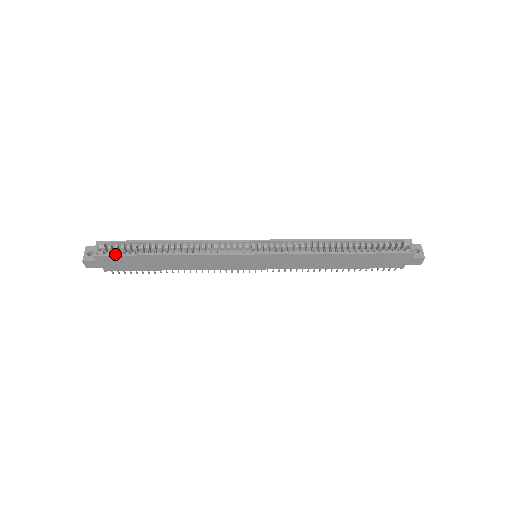
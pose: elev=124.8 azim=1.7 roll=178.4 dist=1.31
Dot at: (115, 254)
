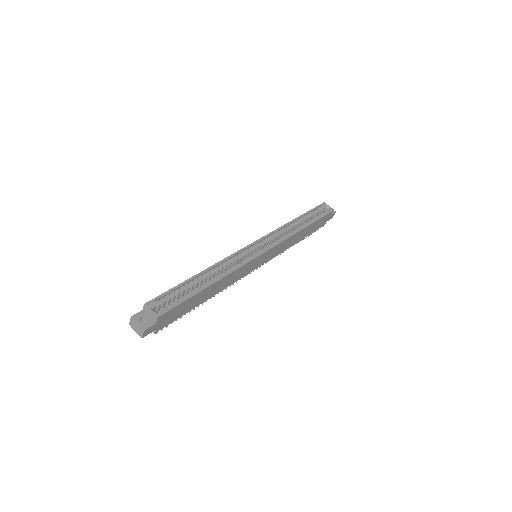
Dot at: (174, 305)
